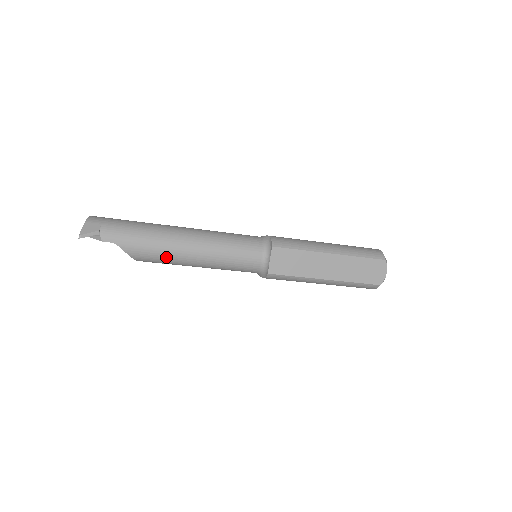
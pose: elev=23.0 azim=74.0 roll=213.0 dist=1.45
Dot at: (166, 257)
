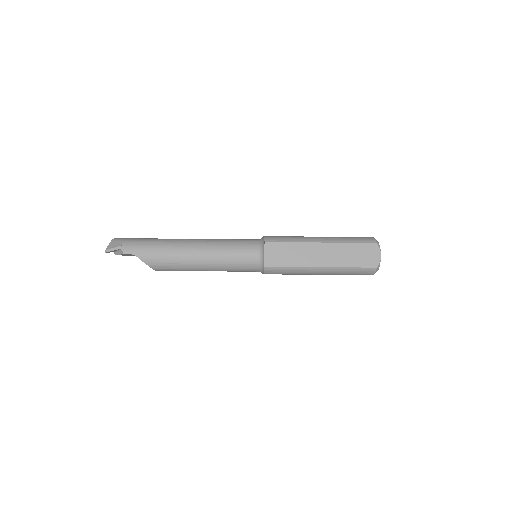
Dot at: (176, 262)
